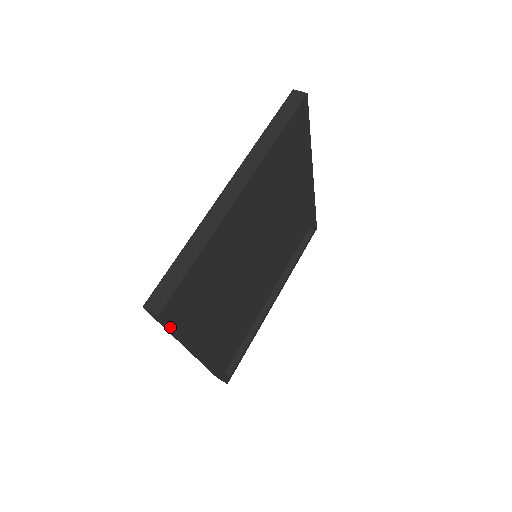
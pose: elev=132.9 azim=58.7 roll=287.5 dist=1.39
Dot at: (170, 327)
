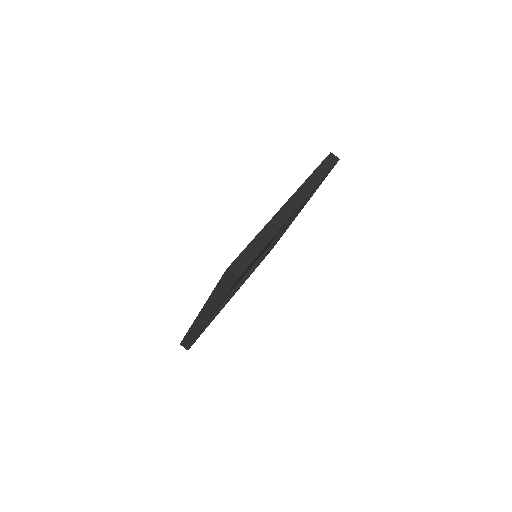
Dot at: (230, 289)
